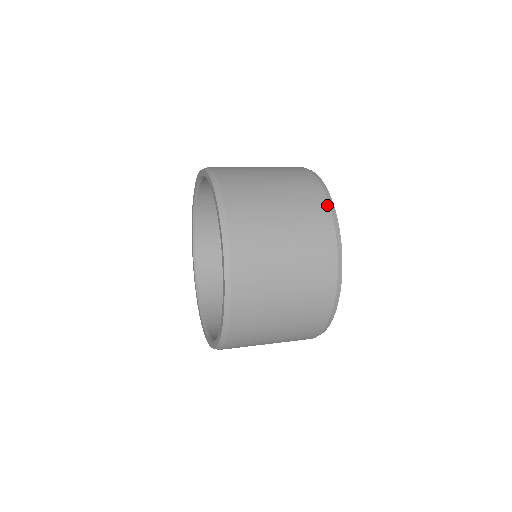
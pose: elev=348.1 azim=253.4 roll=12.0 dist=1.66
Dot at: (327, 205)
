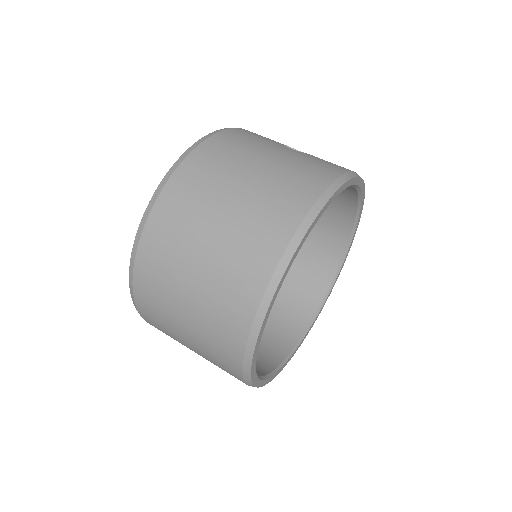
Dot at: (286, 240)
